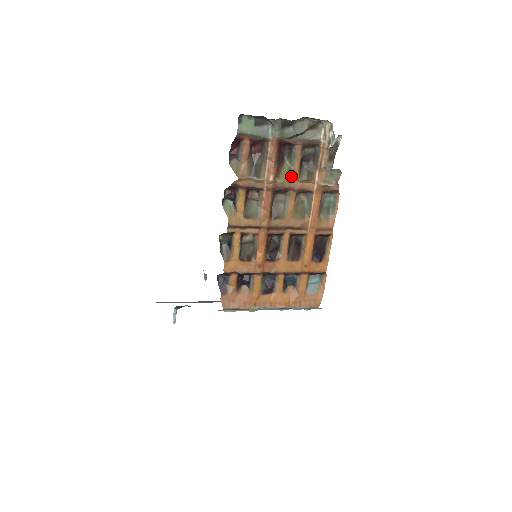
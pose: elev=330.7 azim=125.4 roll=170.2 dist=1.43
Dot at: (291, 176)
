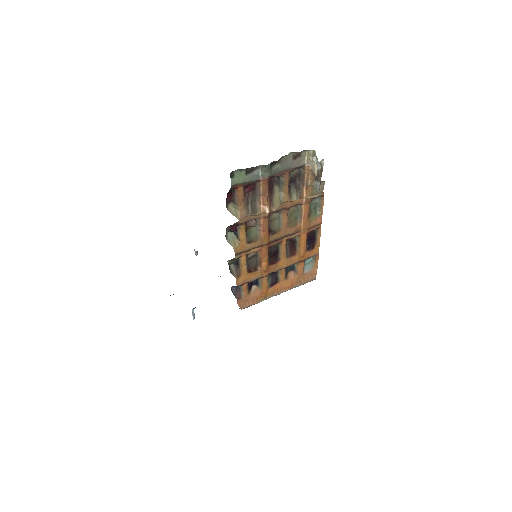
Dot at: (283, 201)
